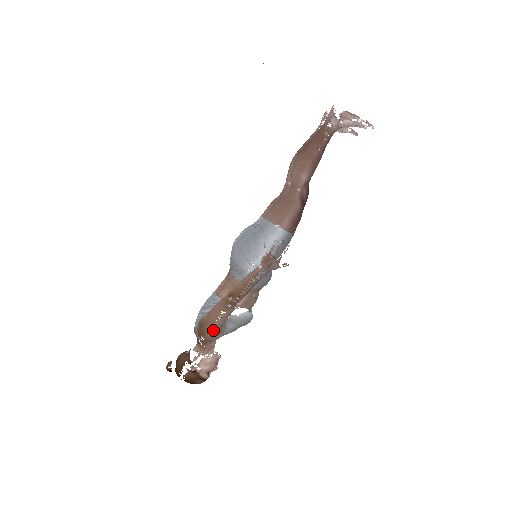
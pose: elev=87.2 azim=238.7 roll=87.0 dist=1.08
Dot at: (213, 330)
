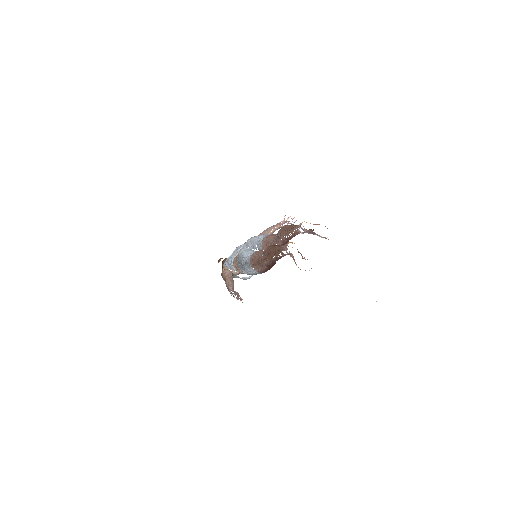
Dot at: occluded
